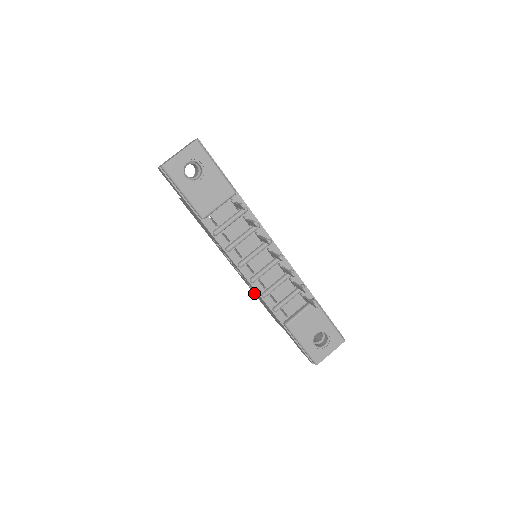
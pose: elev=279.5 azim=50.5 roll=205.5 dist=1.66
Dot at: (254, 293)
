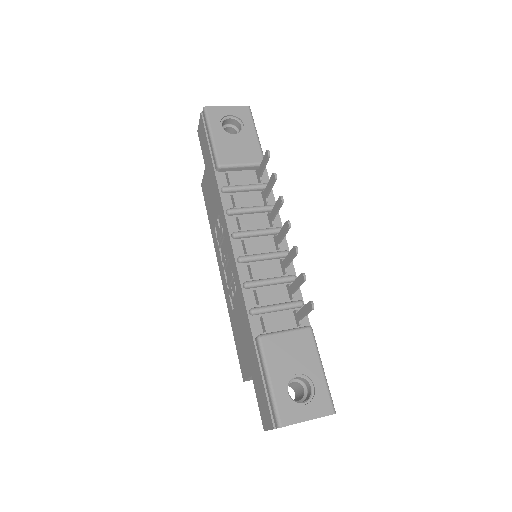
Dot at: (232, 319)
